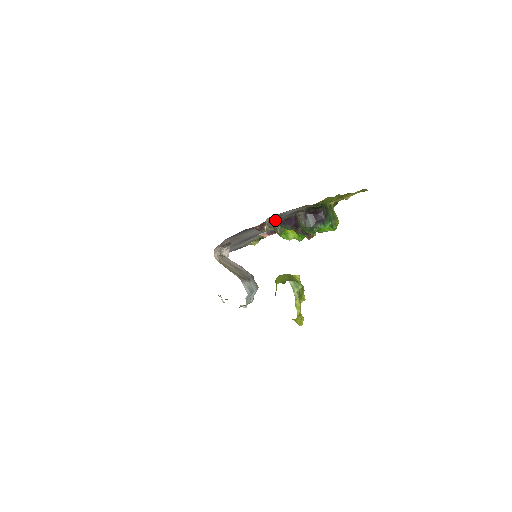
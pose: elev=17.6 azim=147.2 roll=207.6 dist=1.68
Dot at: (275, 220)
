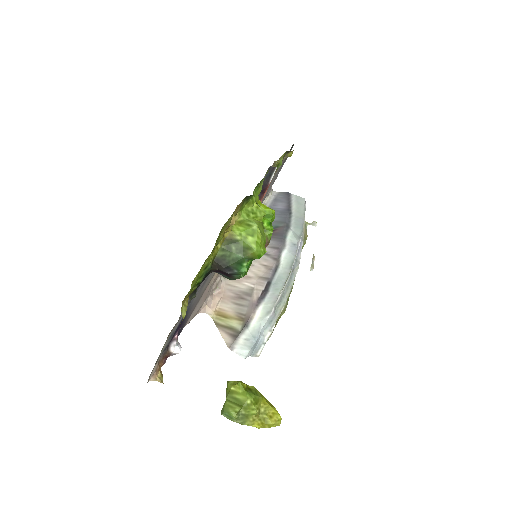
Dot at: (196, 295)
